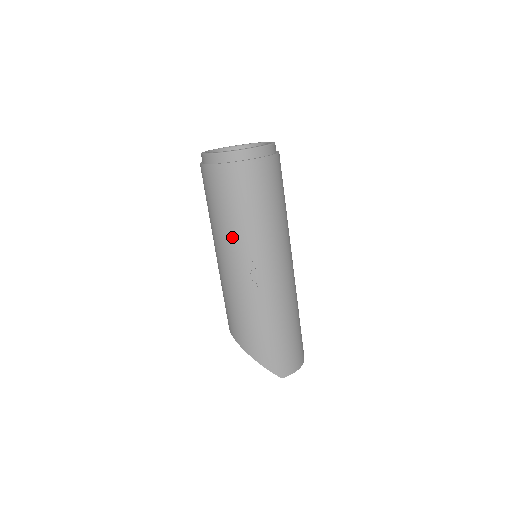
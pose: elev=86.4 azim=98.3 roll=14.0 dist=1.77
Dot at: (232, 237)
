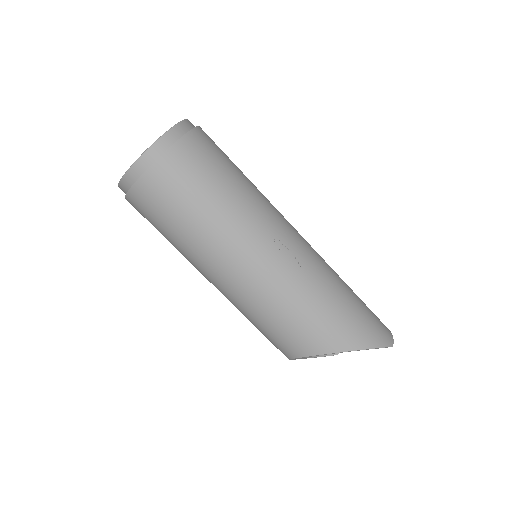
Dot at: (235, 227)
